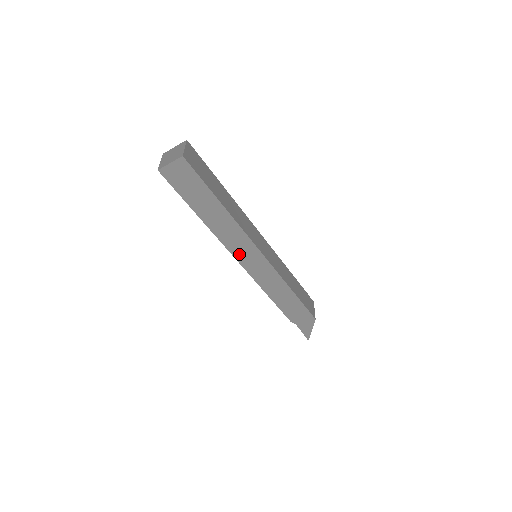
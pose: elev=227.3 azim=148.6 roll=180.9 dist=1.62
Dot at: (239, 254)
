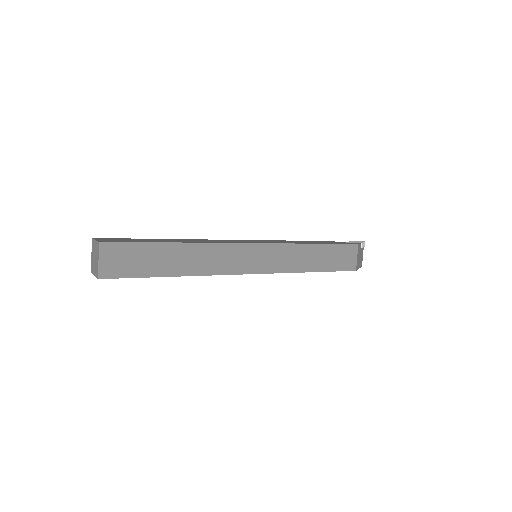
Dot at: occluded
